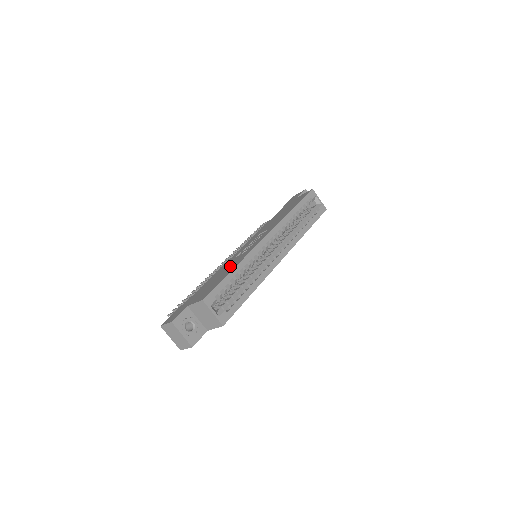
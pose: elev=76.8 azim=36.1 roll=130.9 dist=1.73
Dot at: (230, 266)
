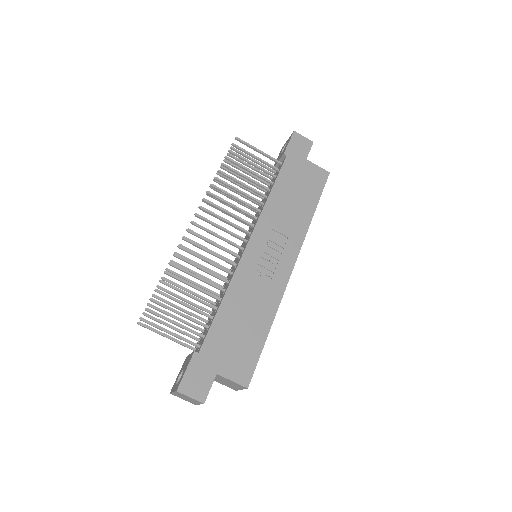
Dot at: (258, 309)
